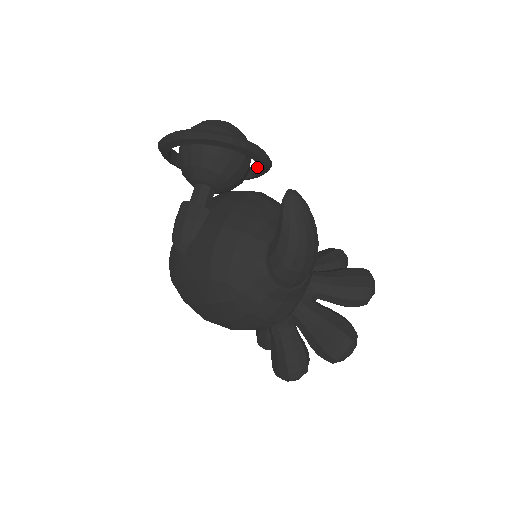
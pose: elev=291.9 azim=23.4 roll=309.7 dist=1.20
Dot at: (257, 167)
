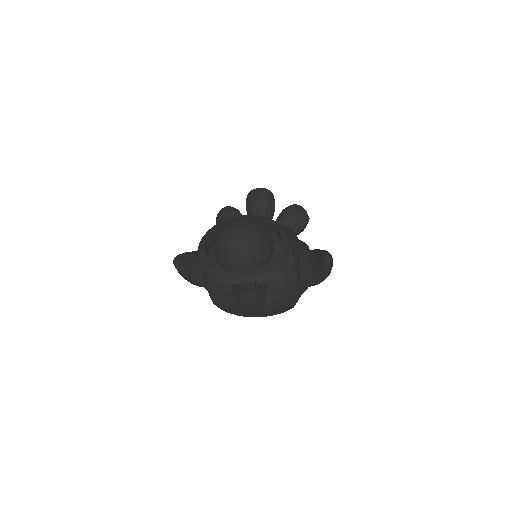
Dot at: occluded
